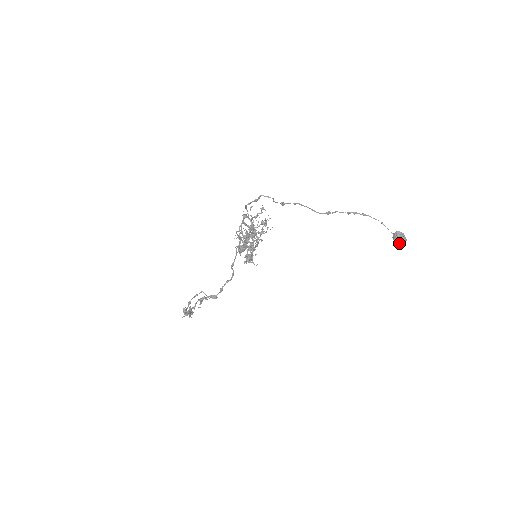
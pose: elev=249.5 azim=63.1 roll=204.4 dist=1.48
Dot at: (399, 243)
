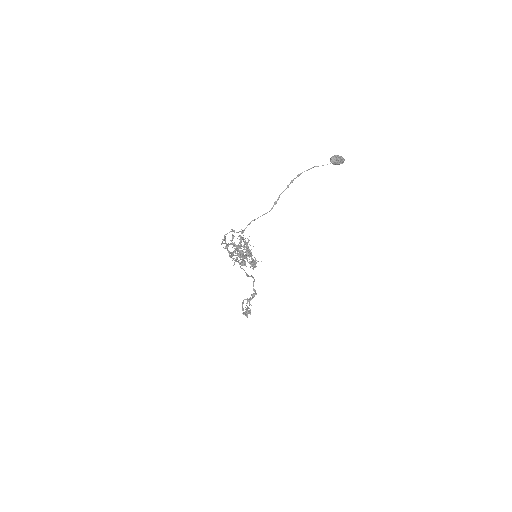
Dot at: (339, 164)
